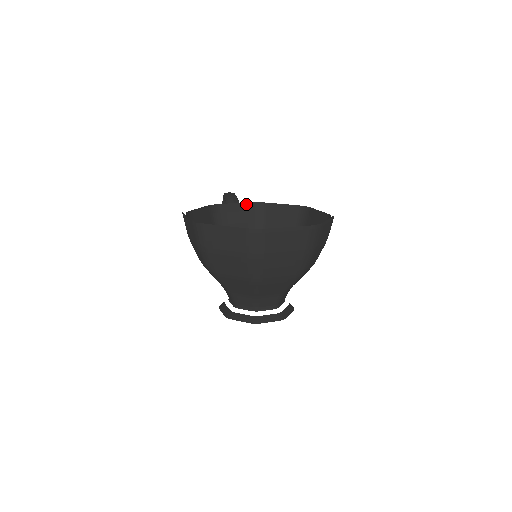
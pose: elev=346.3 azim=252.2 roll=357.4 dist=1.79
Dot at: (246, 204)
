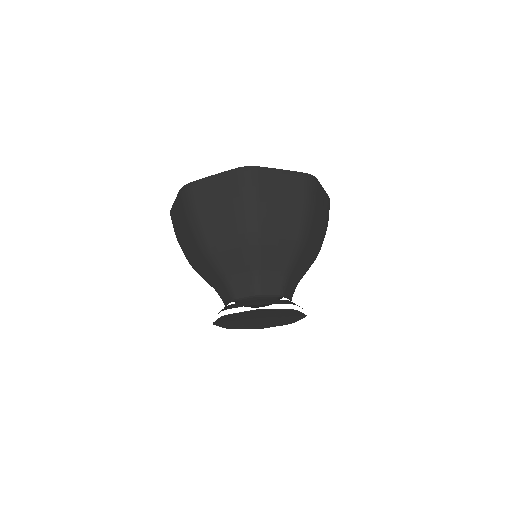
Dot at: occluded
